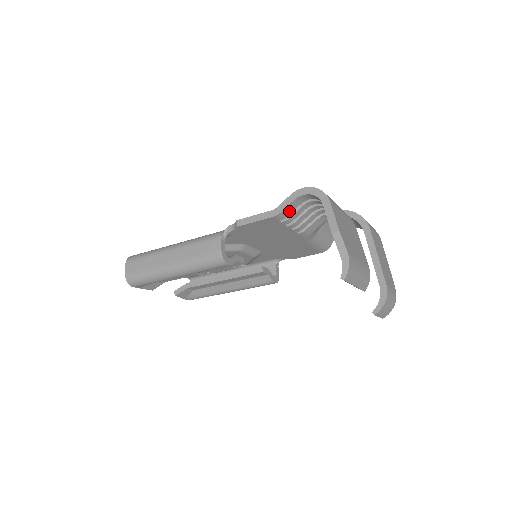
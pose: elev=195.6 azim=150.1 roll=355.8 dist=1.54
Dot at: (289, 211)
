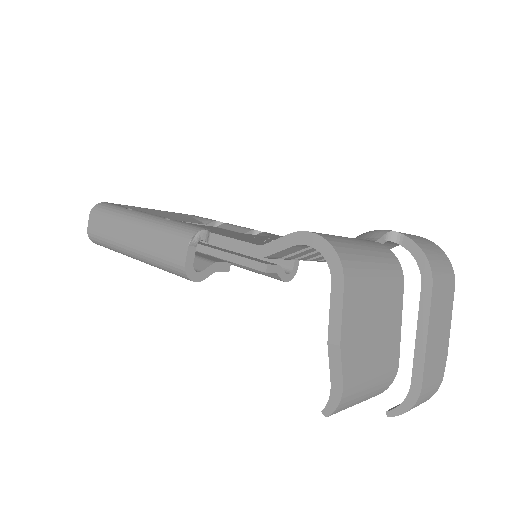
Dot at: (285, 253)
